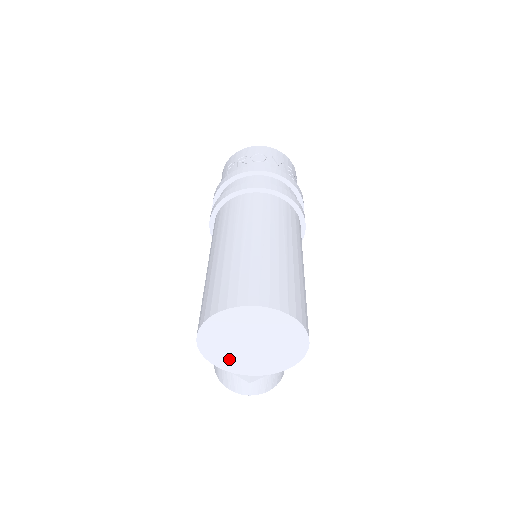
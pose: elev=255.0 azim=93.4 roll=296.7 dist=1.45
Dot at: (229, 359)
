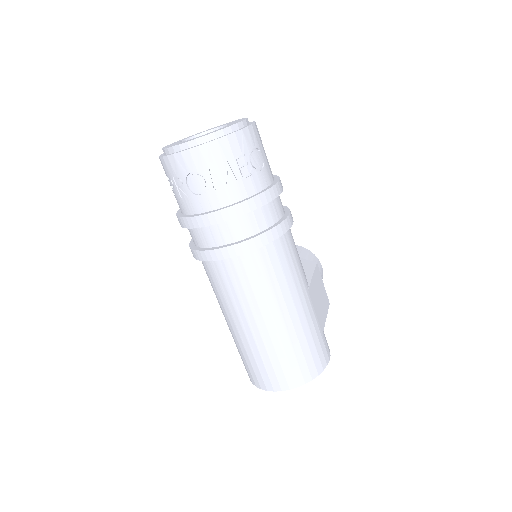
Dot at: occluded
